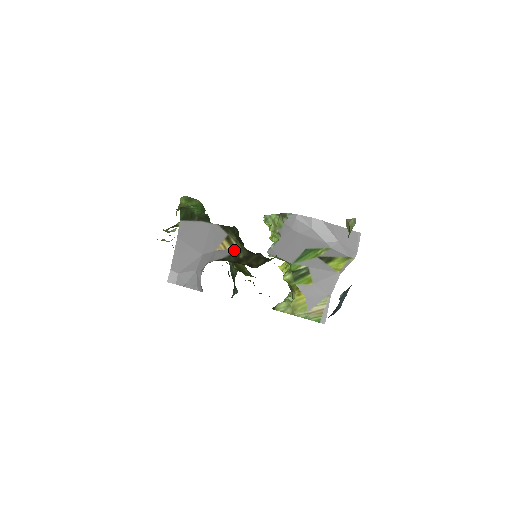
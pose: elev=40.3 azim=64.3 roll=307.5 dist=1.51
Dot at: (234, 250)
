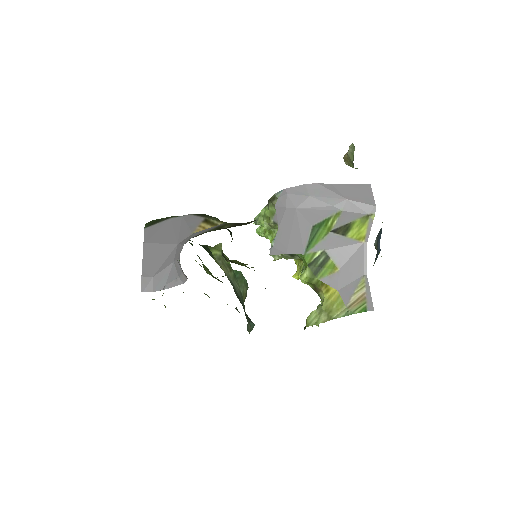
Dot at: (216, 226)
